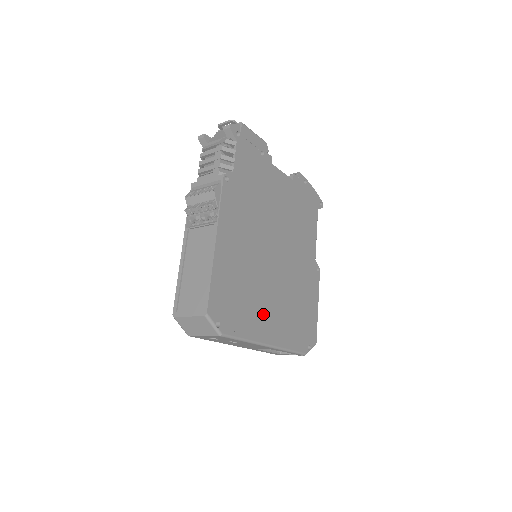
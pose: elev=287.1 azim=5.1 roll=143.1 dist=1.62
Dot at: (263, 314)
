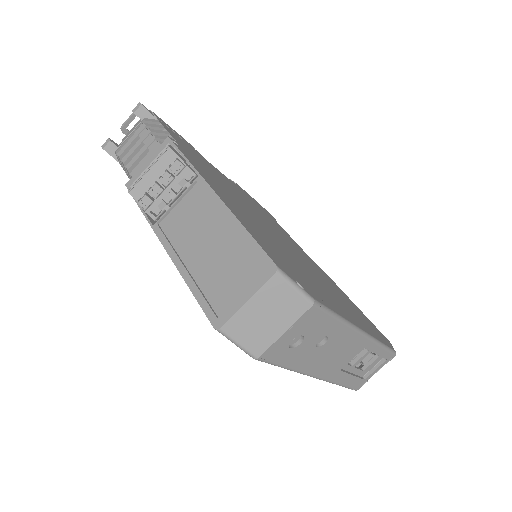
Dot at: (326, 293)
